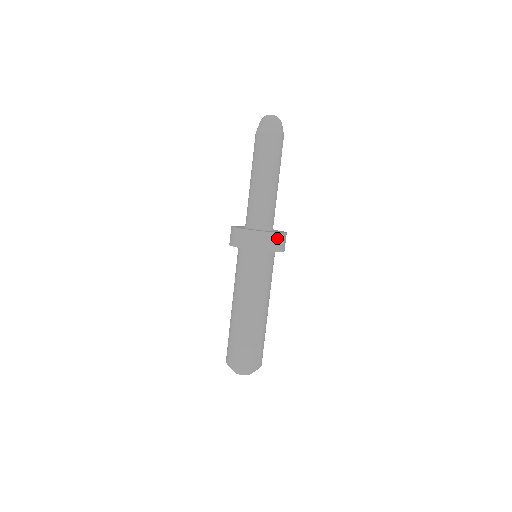
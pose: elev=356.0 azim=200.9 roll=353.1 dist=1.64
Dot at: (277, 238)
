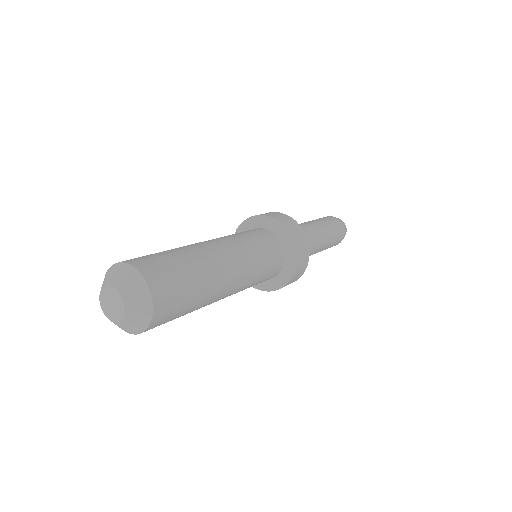
Dot at: (304, 265)
